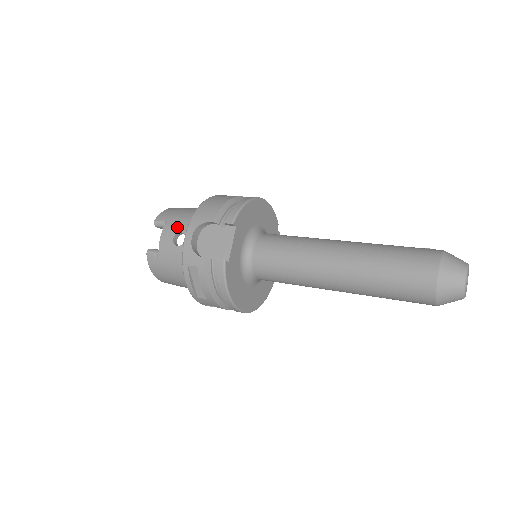
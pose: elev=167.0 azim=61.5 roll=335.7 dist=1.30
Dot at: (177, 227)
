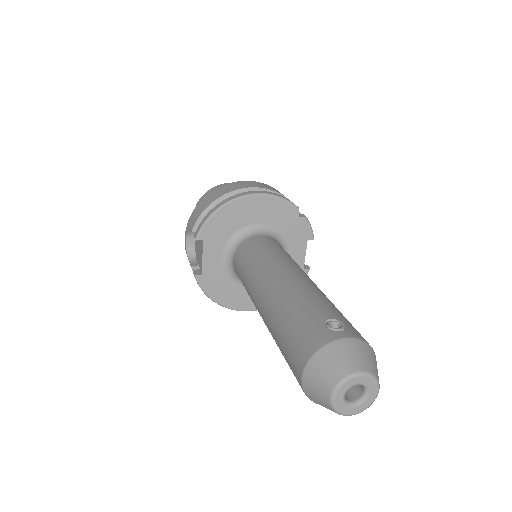
Dot at: occluded
